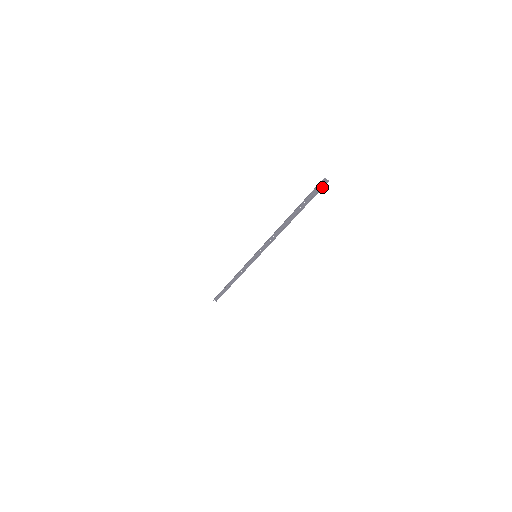
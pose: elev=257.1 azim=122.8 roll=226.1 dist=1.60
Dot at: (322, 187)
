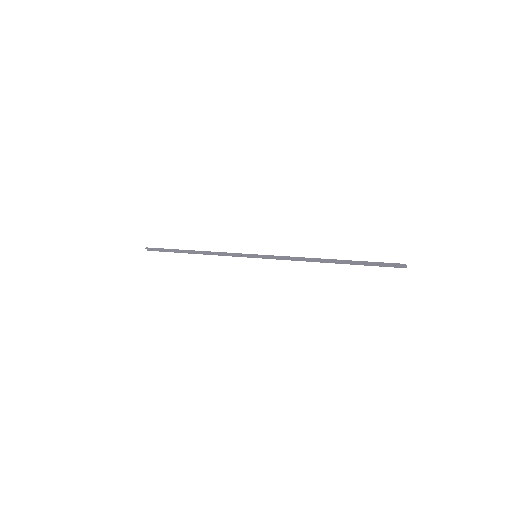
Dot at: (397, 267)
